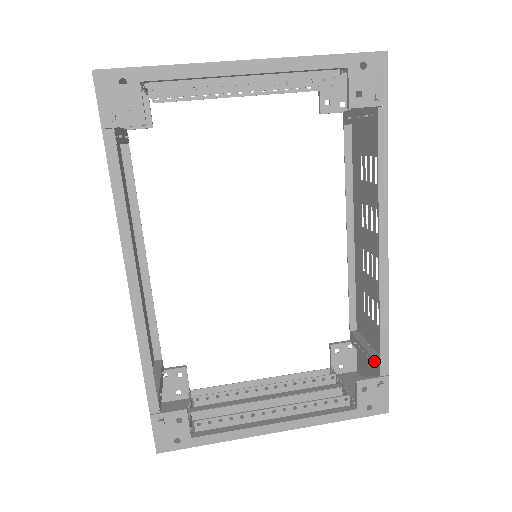
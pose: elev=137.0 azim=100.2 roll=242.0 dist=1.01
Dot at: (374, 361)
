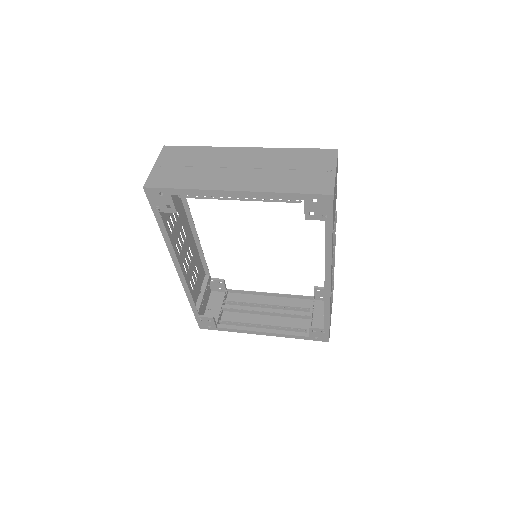
Dot at: occluded
